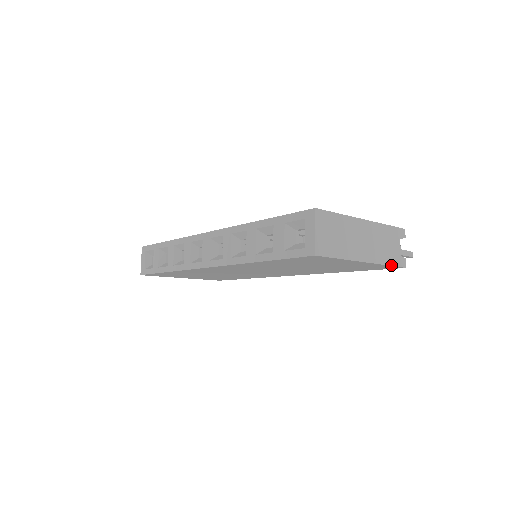
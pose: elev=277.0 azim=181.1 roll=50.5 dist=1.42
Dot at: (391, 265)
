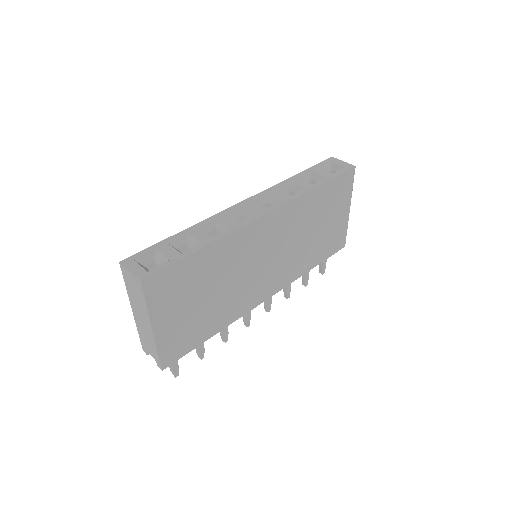
Dot at: (346, 232)
